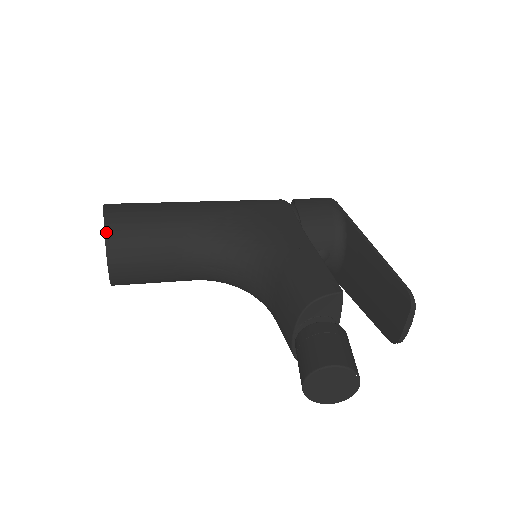
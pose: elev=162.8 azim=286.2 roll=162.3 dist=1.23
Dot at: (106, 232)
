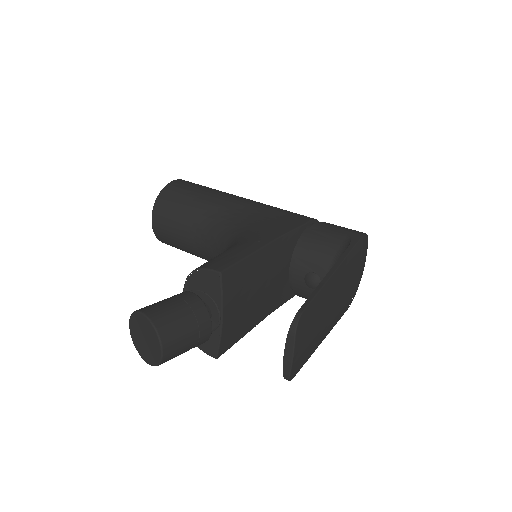
Dot at: (161, 193)
